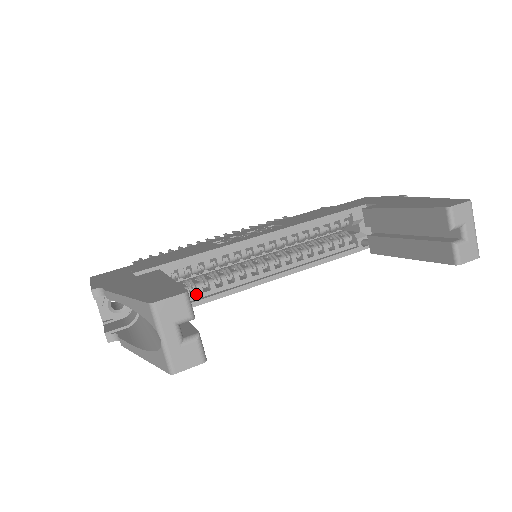
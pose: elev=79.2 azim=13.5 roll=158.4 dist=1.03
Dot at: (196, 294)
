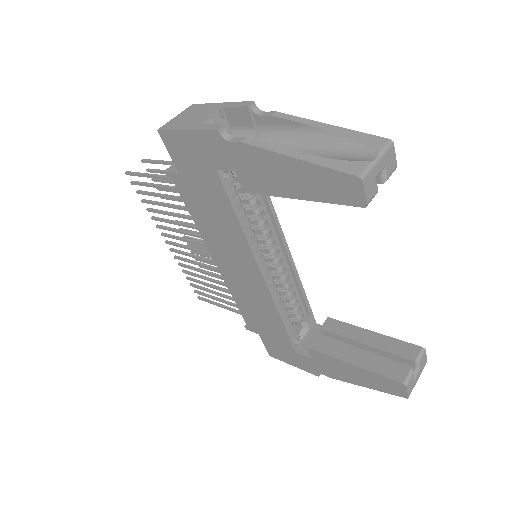
Dot at: occluded
